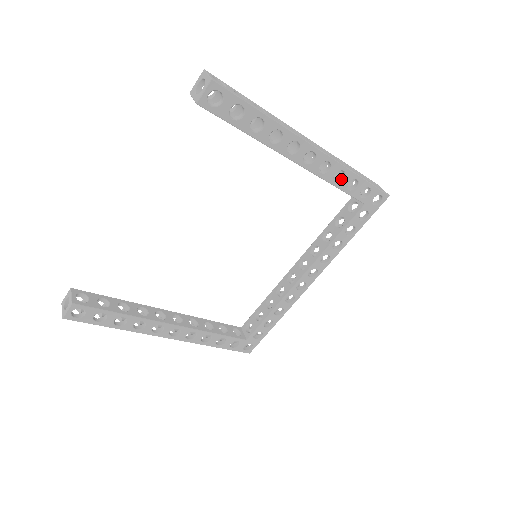
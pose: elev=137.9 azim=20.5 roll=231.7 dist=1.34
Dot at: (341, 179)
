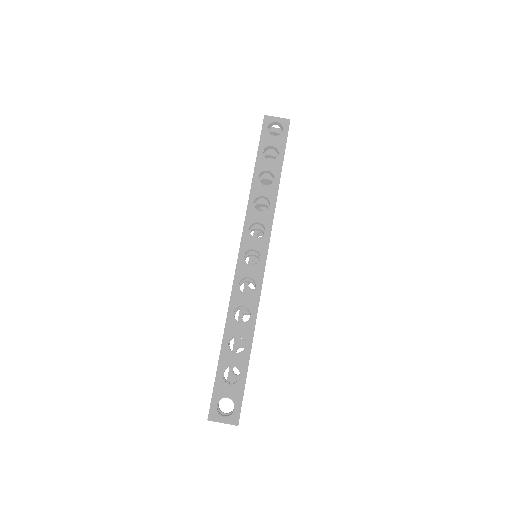
Dot at: occluded
